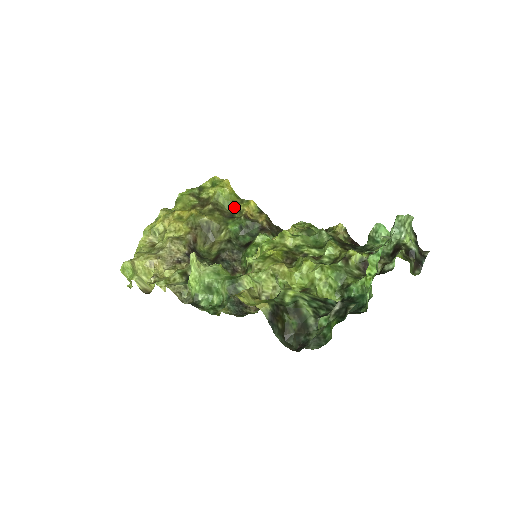
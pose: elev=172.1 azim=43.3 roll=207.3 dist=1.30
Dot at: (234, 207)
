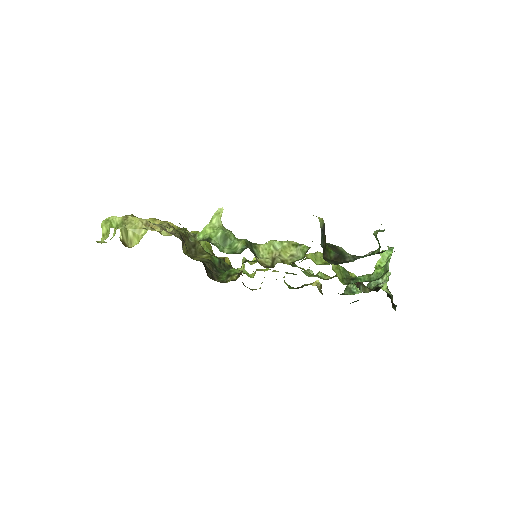
Dot at: occluded
